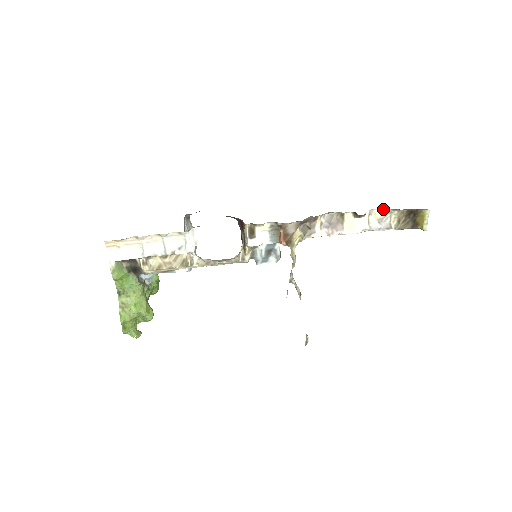
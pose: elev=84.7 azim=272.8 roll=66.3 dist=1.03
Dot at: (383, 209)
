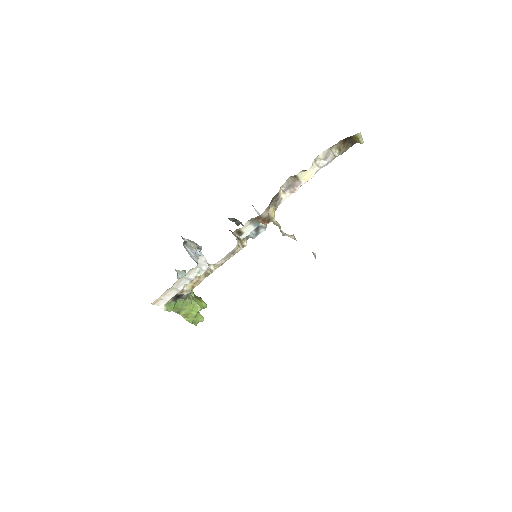
Dot at: (323, 151)
